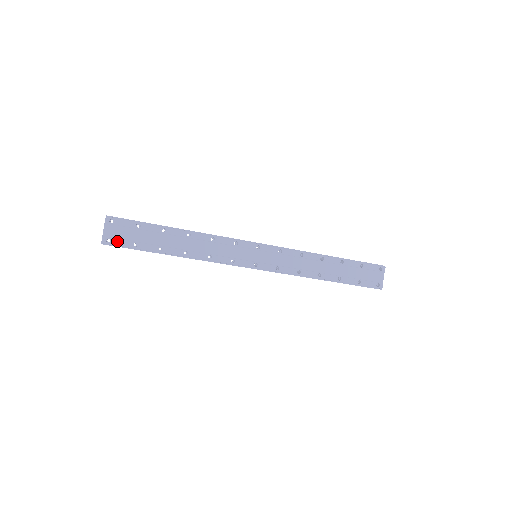
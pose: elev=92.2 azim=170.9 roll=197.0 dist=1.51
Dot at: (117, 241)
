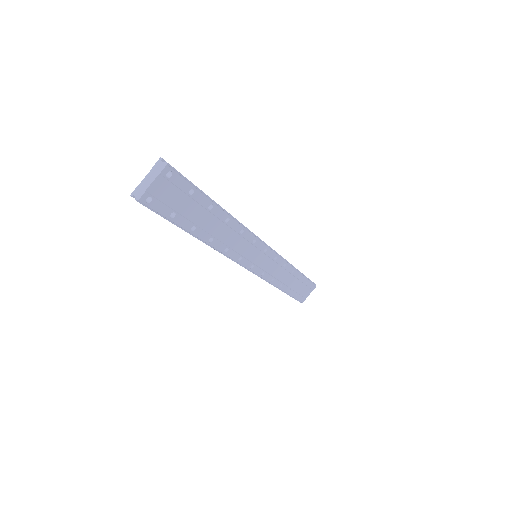
Dot at: (157, 204)
